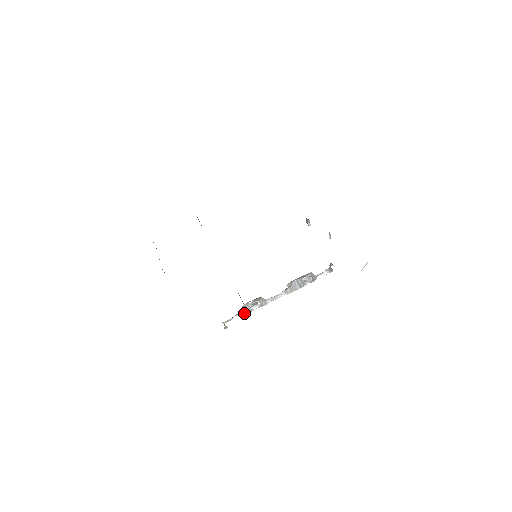
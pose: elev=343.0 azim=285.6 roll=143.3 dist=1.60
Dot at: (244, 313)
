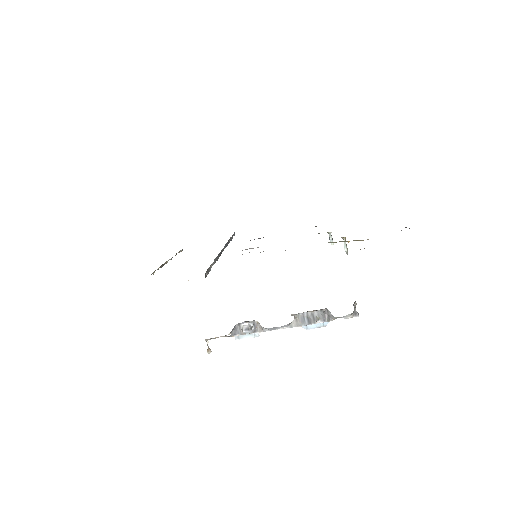
Dot at: (232, 334)
